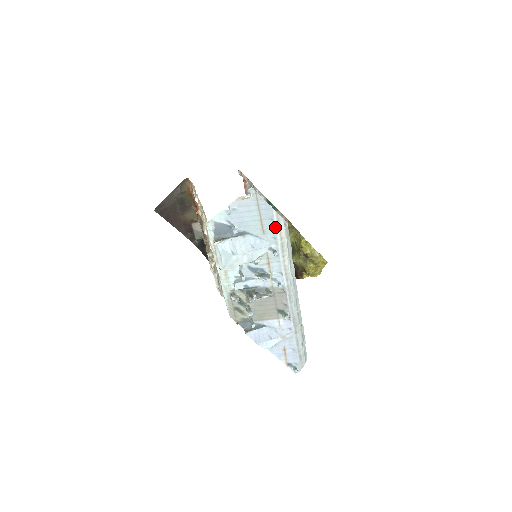
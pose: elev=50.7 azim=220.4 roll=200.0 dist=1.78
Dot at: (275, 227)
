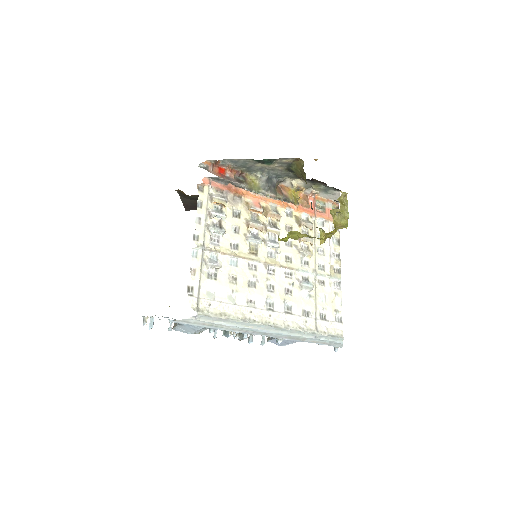
Dot at: occluded
